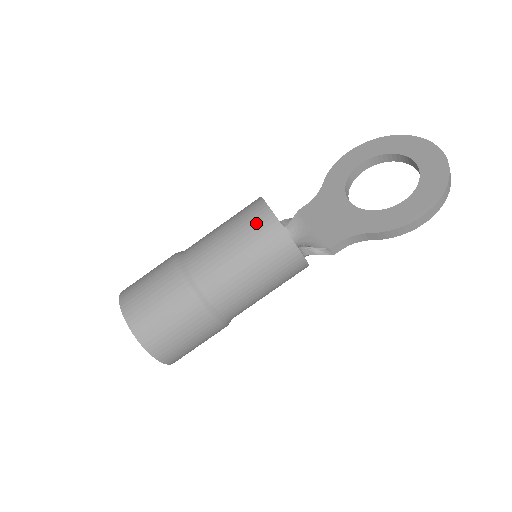
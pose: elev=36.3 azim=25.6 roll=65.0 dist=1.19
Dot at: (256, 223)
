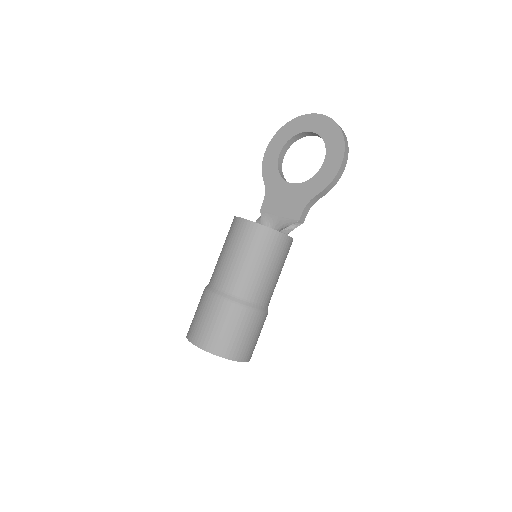
Dot at: (246, 235)
